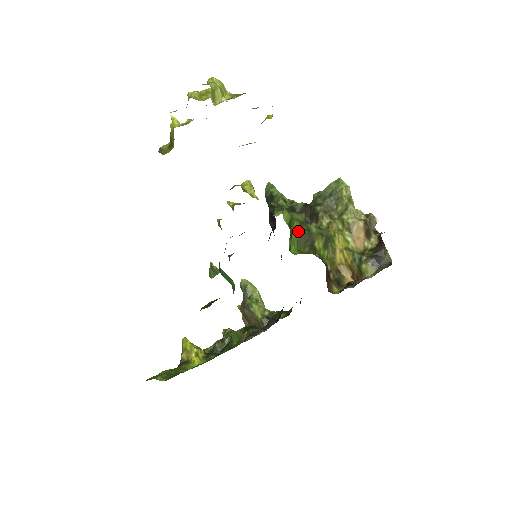
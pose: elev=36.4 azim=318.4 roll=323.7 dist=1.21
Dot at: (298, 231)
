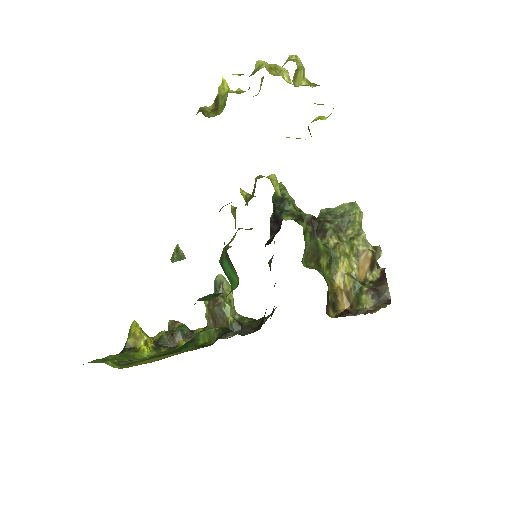
Dot at: (308, 243)
